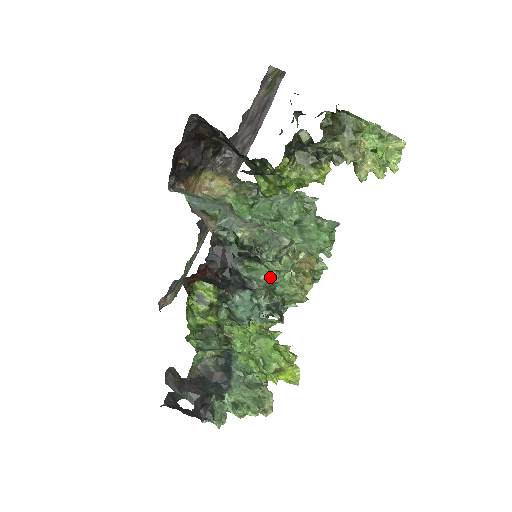
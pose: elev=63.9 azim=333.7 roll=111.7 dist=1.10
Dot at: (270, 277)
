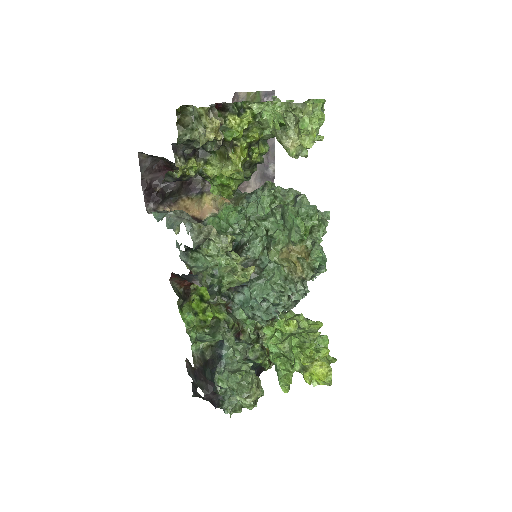
Dot at: (208, 263)
